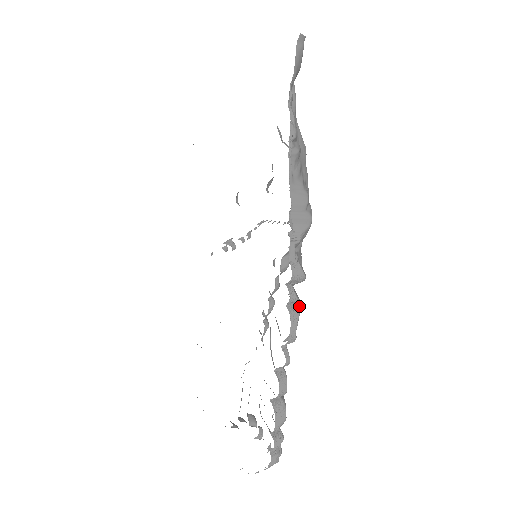
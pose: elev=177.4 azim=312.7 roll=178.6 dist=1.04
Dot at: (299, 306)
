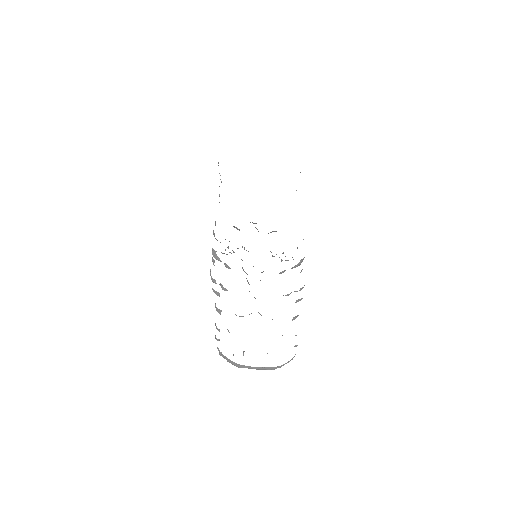
Dot at: occluded
